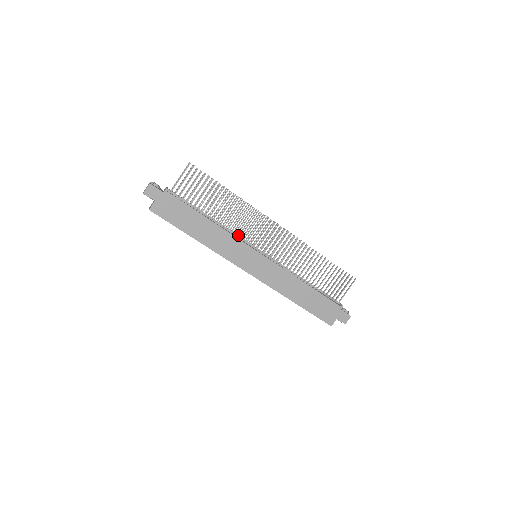
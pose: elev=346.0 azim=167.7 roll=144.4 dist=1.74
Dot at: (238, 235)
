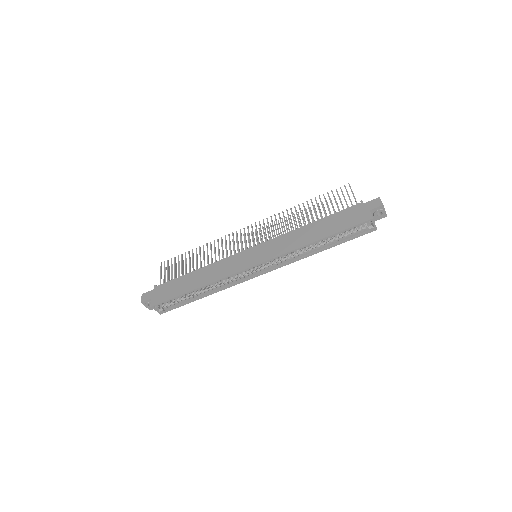
Dot at: occluded
